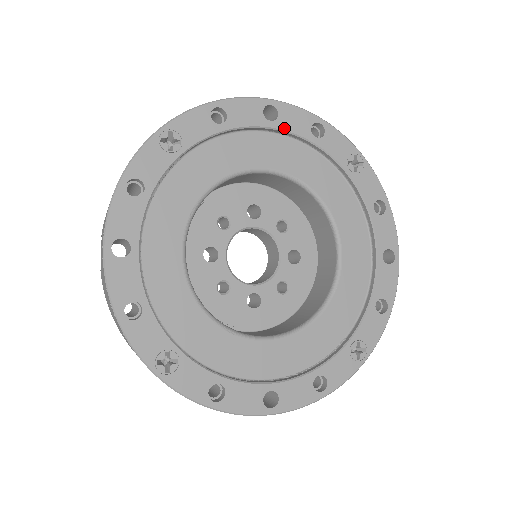
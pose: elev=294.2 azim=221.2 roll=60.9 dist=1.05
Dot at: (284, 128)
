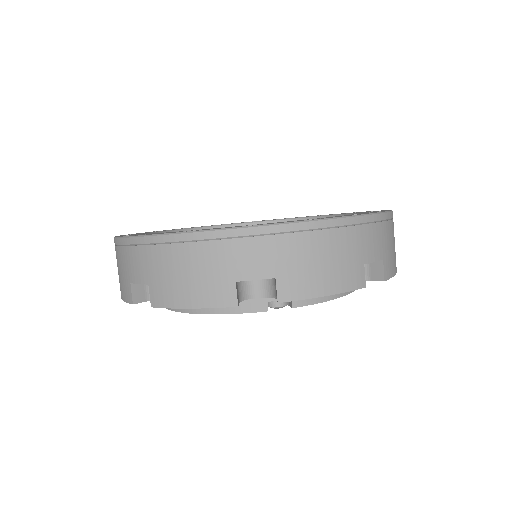
Dot at: (265, 221)
